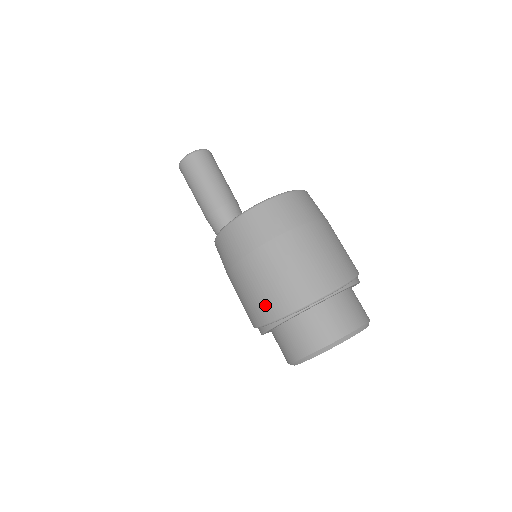
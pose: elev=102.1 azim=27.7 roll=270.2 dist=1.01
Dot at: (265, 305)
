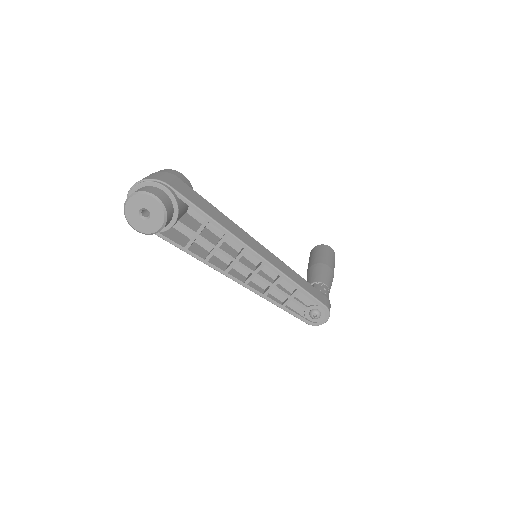
Dot at: occluded
